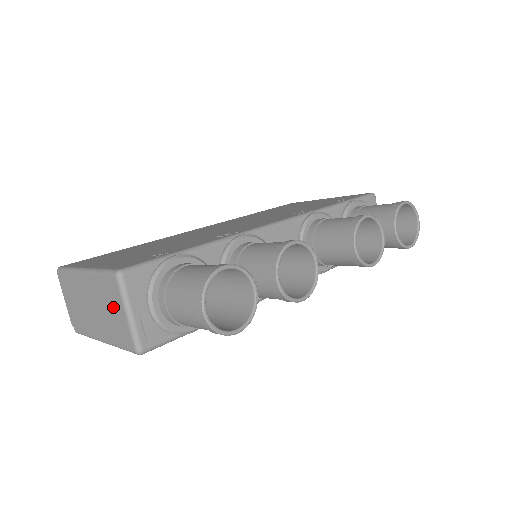
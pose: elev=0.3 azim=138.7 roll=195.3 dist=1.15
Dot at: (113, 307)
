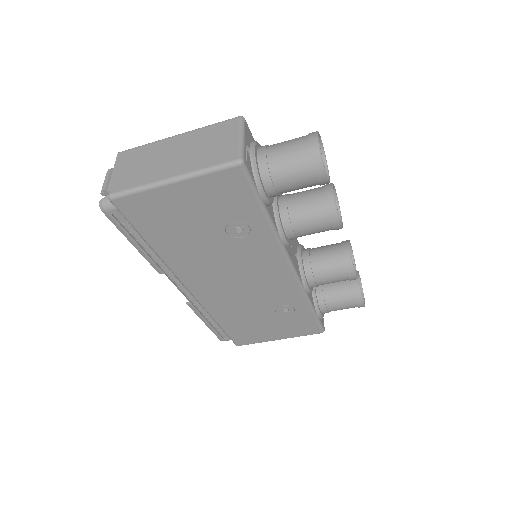
Dot at: (220, 139)
